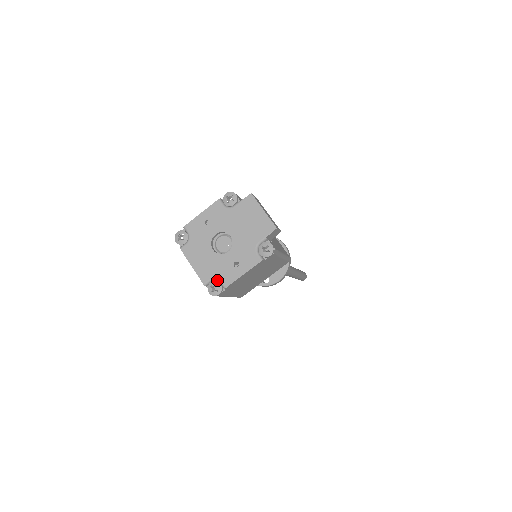
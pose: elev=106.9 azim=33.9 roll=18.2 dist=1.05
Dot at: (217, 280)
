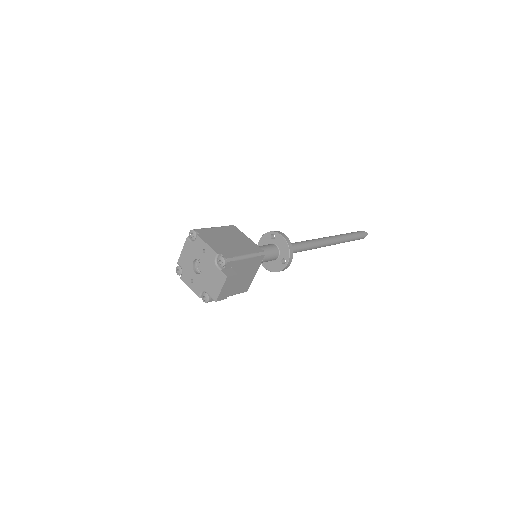
Dot at: (182, 271)
